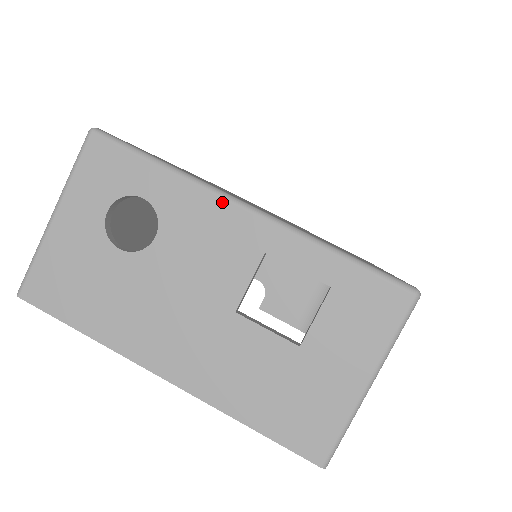
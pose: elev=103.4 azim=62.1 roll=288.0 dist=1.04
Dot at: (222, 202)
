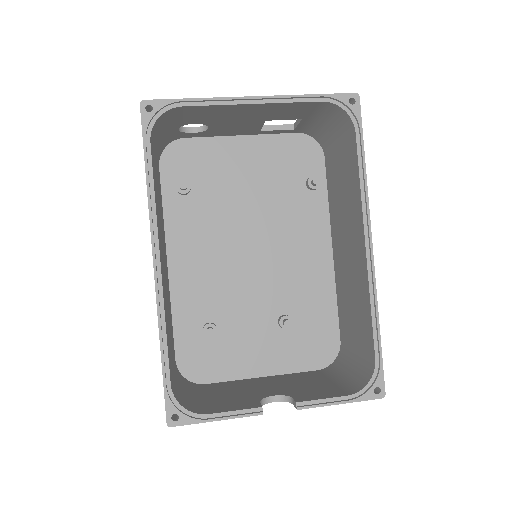
Dot at: occluded
